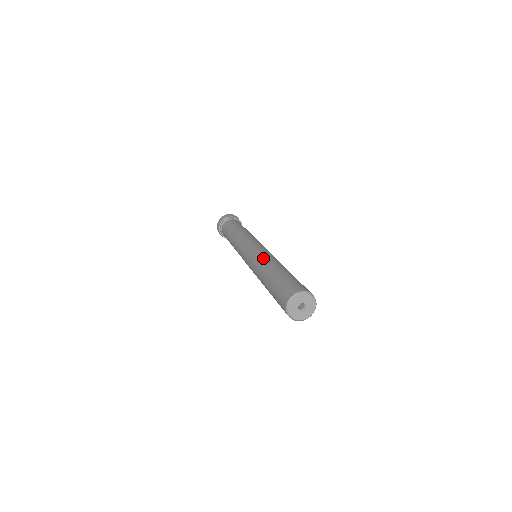
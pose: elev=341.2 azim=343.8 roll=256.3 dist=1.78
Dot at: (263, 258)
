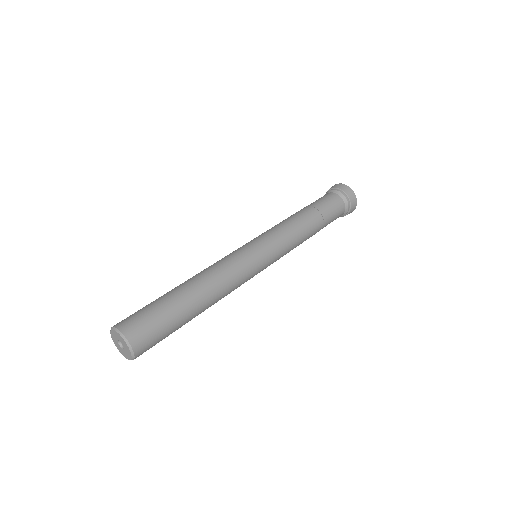
Dot at: (215, 266)
